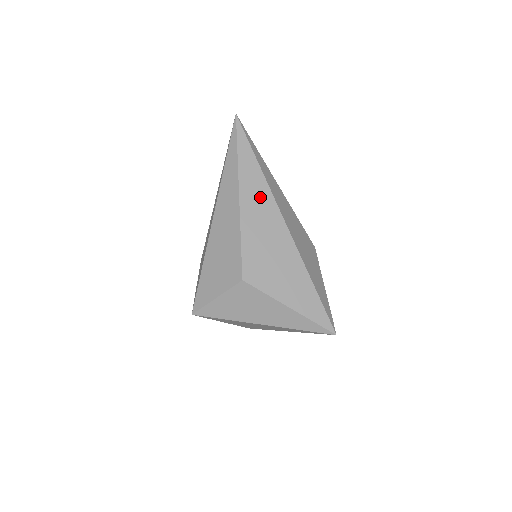
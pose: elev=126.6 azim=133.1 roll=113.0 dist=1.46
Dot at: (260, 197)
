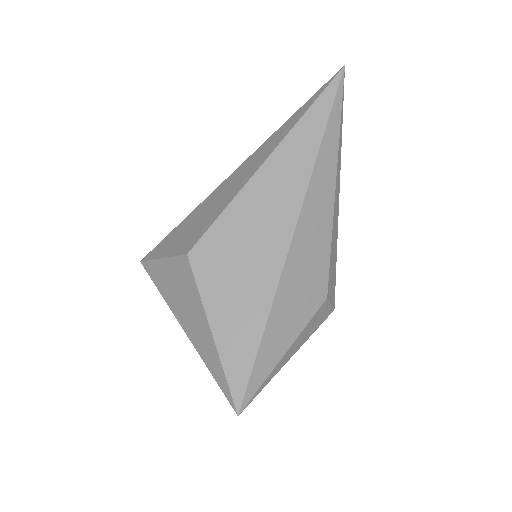
Dot at: (290, 178)
